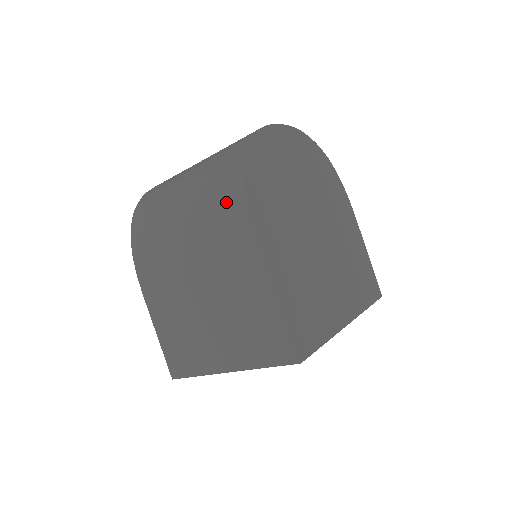
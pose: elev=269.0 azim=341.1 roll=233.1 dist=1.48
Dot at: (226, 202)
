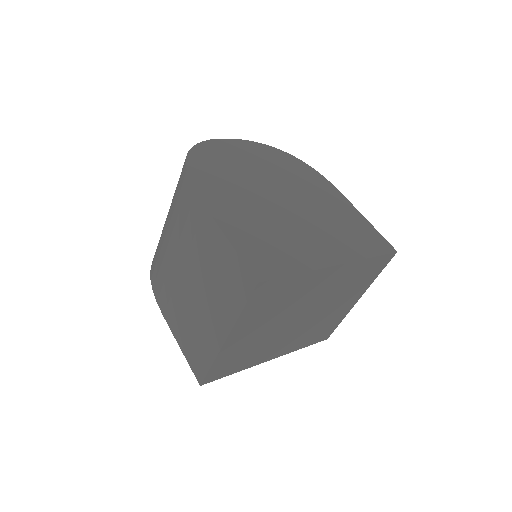
Dot at: (180, 192)
